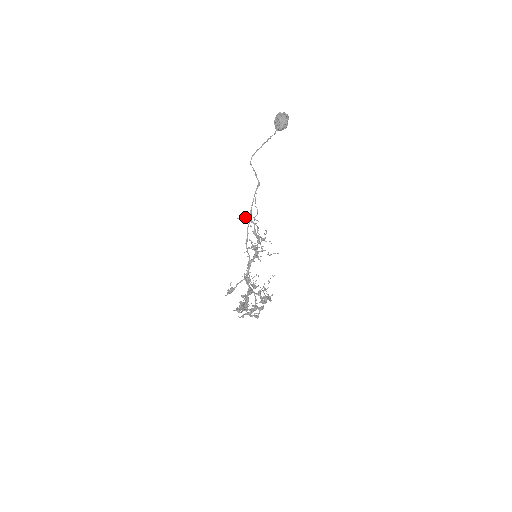
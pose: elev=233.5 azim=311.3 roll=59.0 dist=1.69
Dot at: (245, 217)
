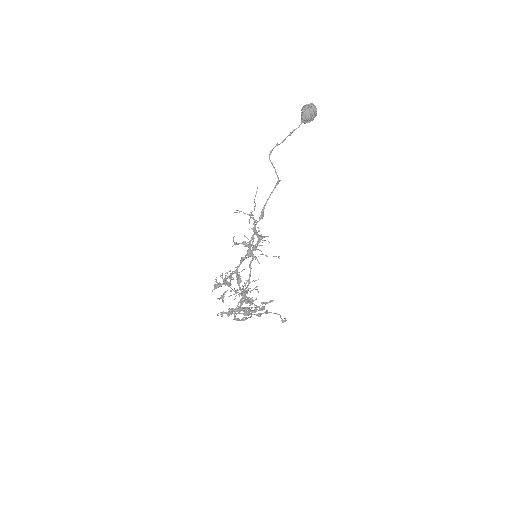
Dot at: occluded
